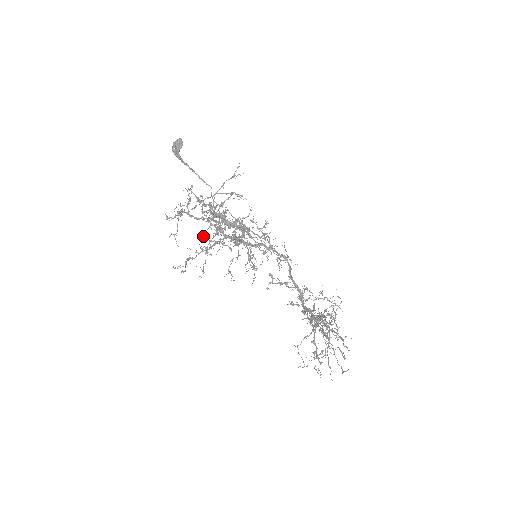
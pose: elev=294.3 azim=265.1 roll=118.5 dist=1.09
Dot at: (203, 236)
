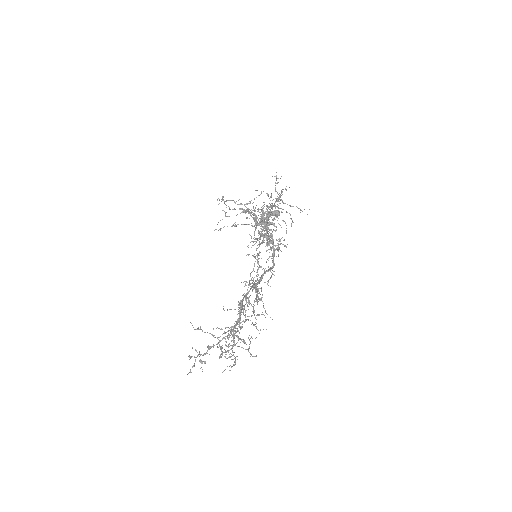
Dot at: occluded
